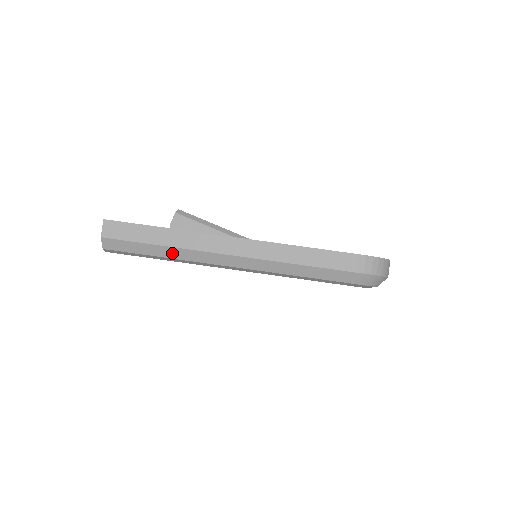
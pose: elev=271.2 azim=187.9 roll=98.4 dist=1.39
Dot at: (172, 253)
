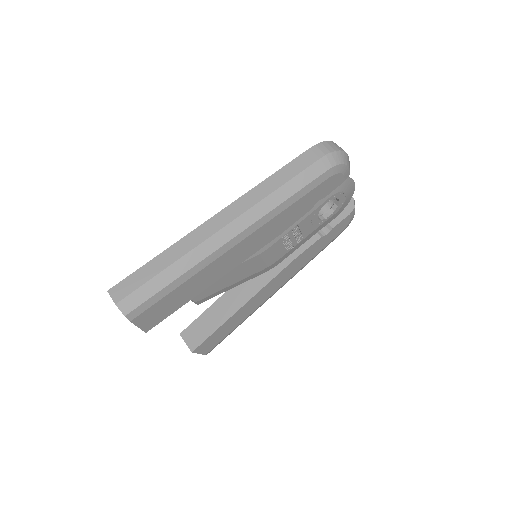
Dot at: (181, 267)
